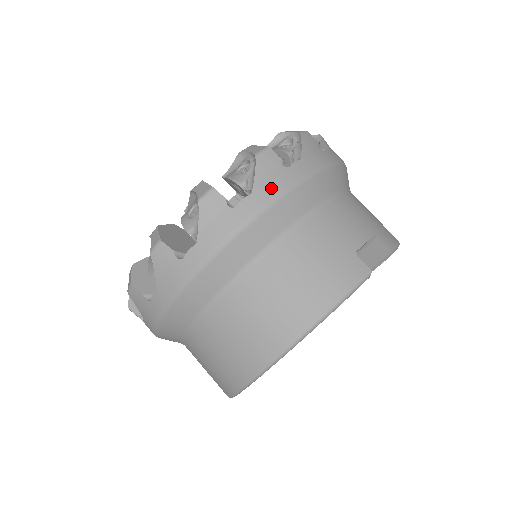
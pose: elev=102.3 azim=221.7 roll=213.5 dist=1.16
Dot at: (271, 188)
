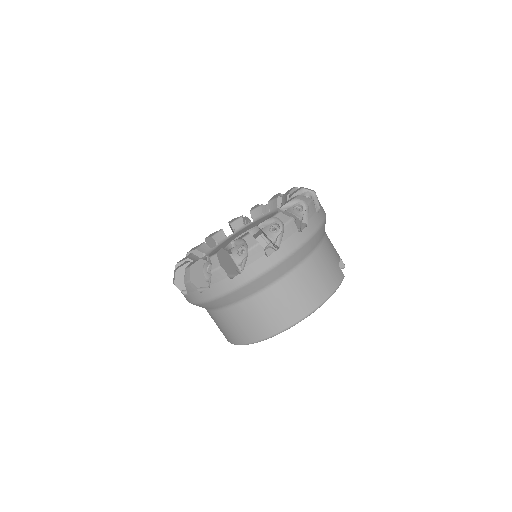
Dot at: (315, 224)
